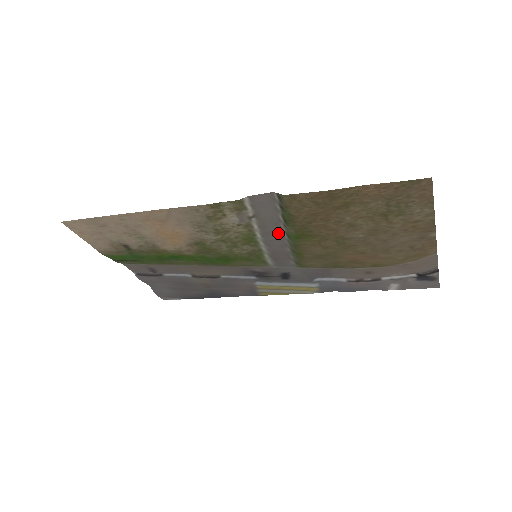
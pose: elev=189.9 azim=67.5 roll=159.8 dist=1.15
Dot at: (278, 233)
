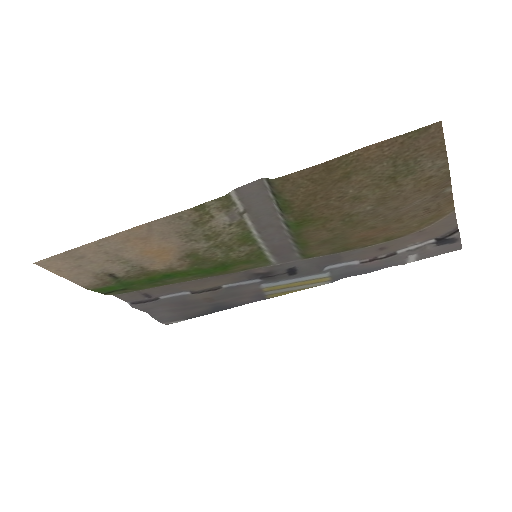
Dot at: (275, 225)
